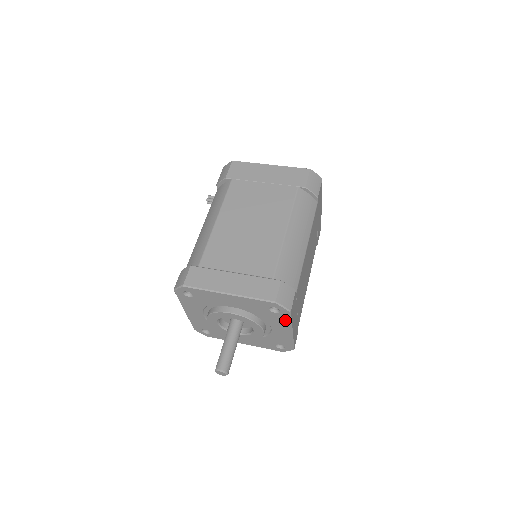
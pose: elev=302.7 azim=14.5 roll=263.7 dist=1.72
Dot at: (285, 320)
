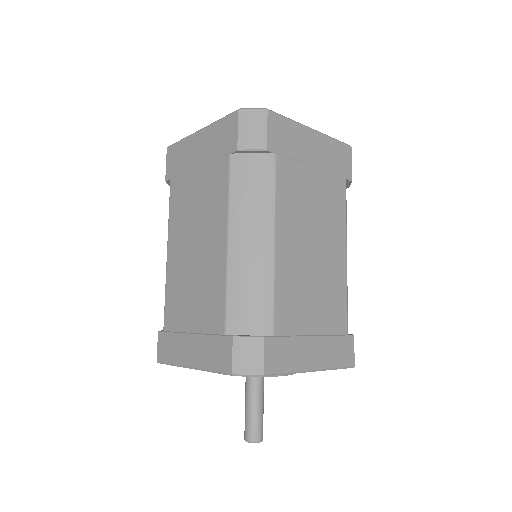
Dot at: occluded
